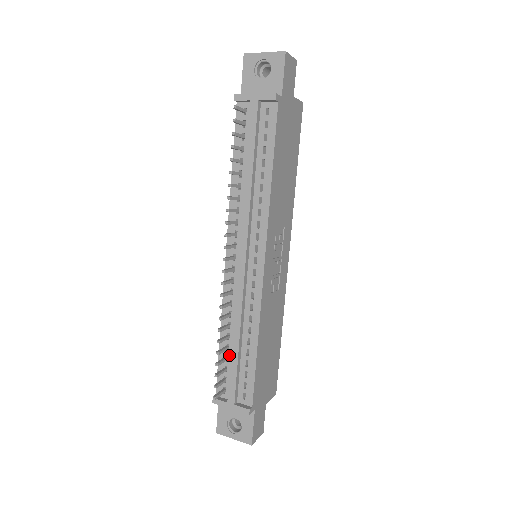
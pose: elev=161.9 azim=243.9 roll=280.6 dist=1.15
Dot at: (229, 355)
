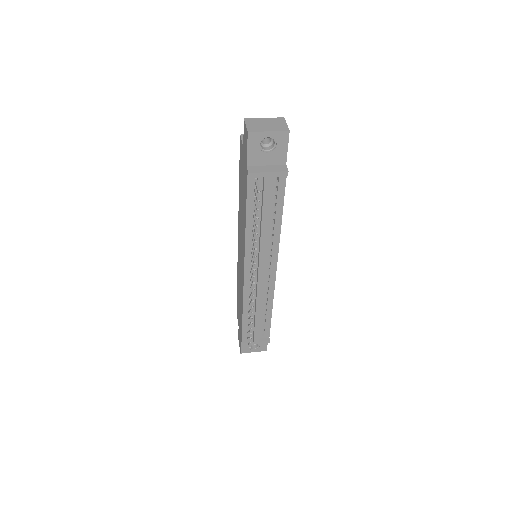
Dot at: occluded
